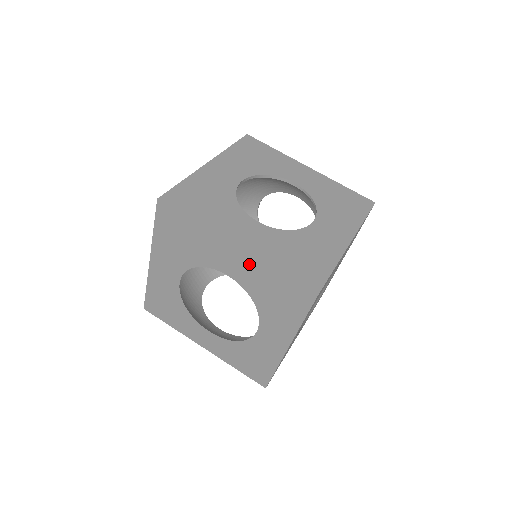
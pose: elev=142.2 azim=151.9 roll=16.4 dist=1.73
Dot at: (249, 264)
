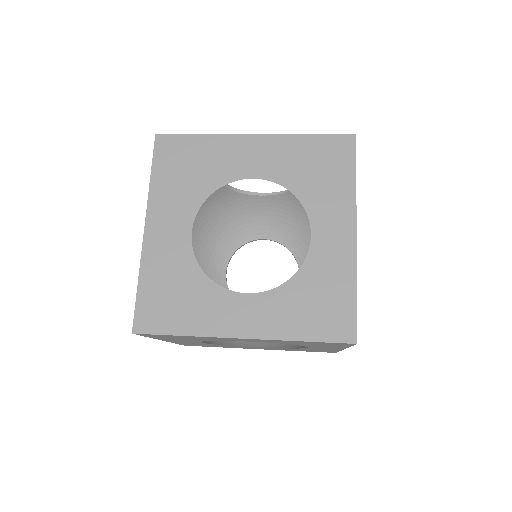
Dot at: (275, 147)
